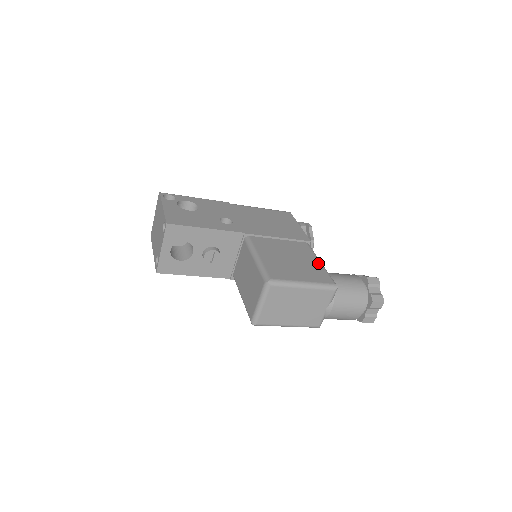
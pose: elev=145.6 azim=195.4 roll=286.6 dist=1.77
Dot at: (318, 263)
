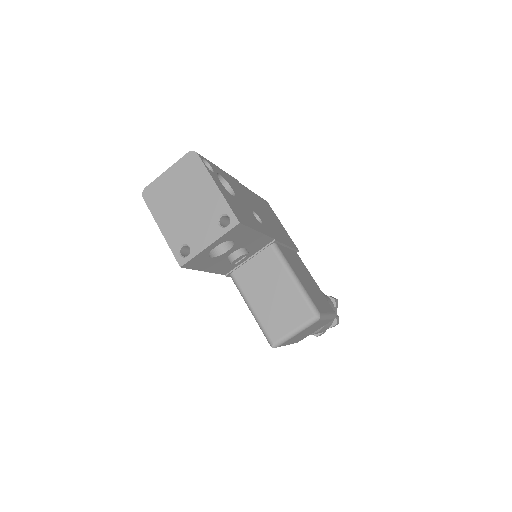
Dot at: (316, 284)
